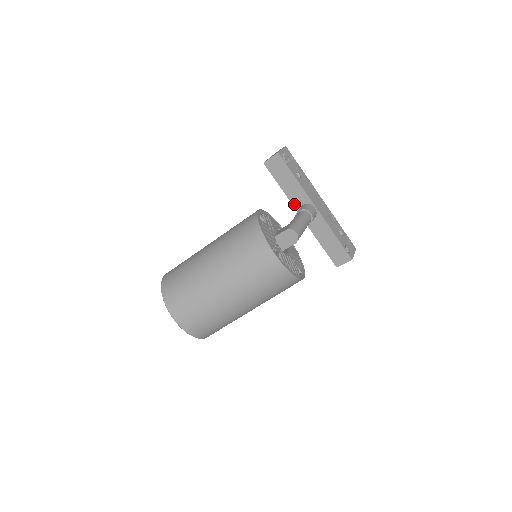
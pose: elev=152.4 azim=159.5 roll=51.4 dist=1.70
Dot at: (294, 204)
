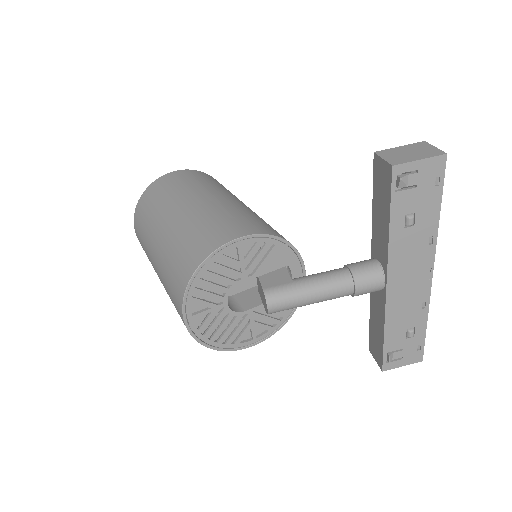
Dot at: (373, 244)
